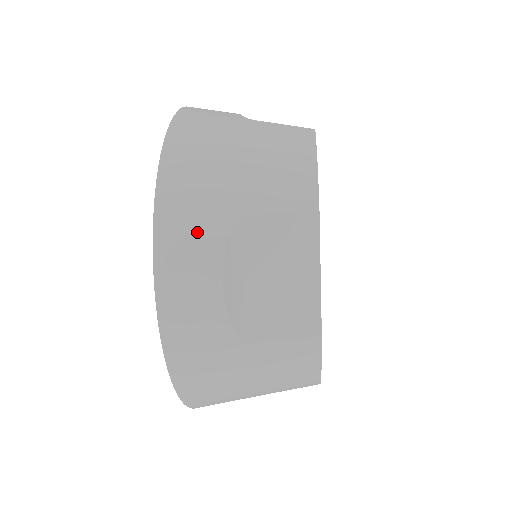
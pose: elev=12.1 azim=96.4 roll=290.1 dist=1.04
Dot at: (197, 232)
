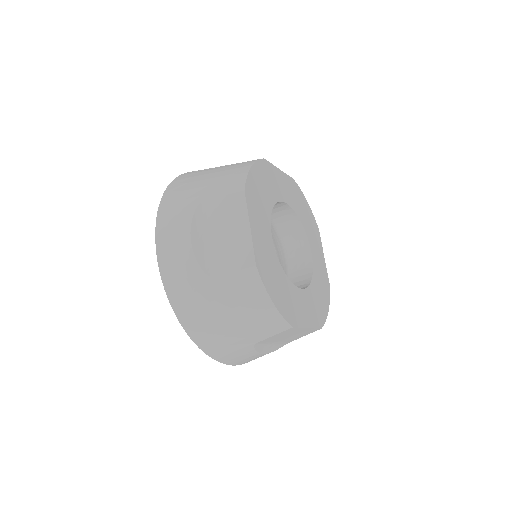
Dot at: (178, 216)
